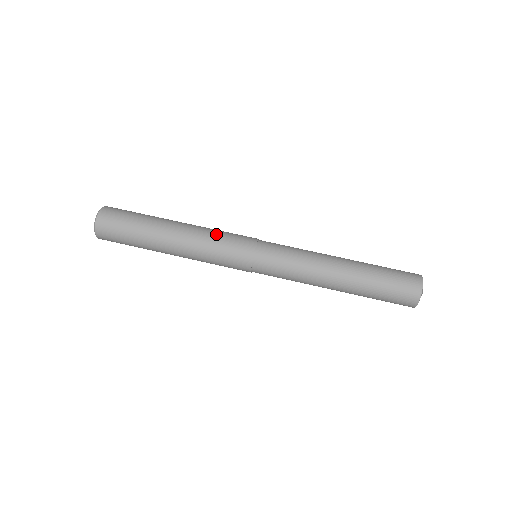
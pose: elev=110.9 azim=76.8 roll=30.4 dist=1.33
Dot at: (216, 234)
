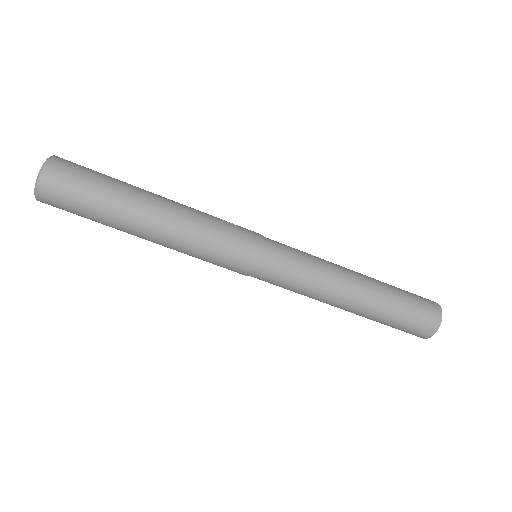
Dot at: (202, 250)
